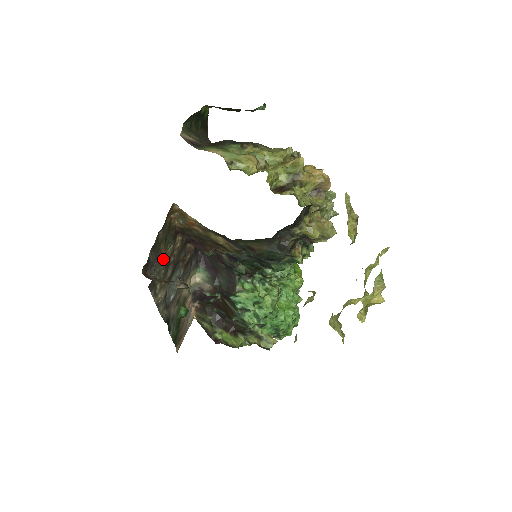
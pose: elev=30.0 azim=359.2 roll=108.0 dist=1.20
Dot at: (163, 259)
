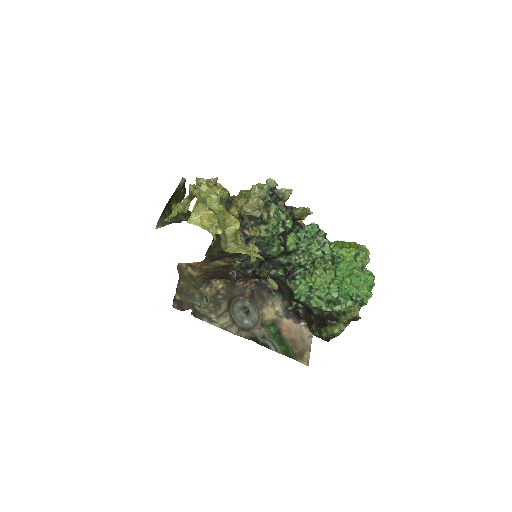
Dot at: (203, 298)
